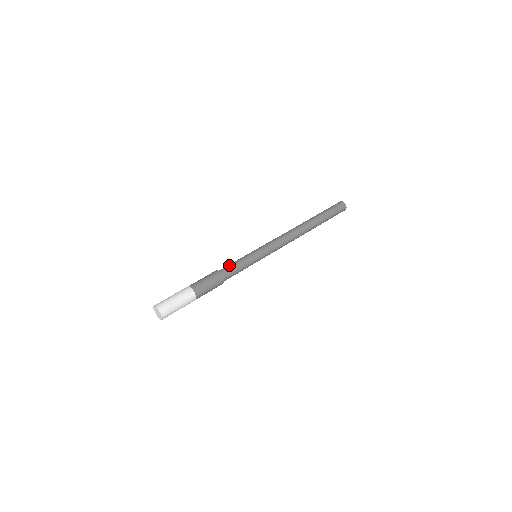
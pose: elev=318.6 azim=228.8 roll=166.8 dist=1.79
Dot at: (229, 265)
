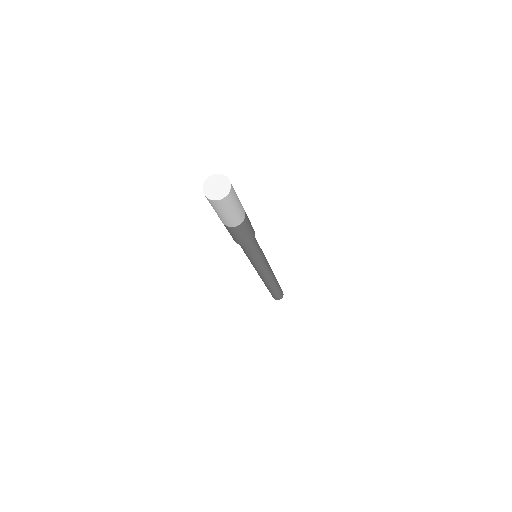
Dot at: occluded
